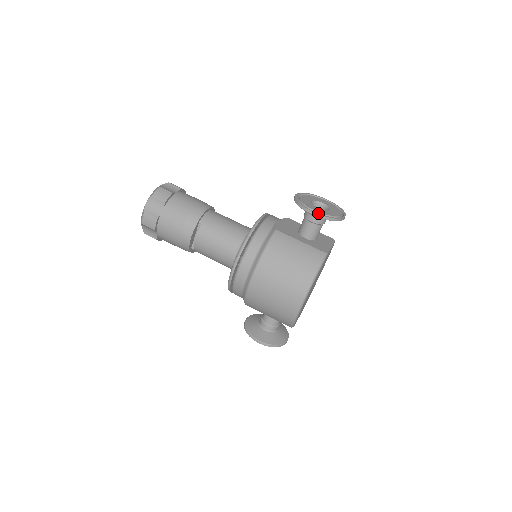
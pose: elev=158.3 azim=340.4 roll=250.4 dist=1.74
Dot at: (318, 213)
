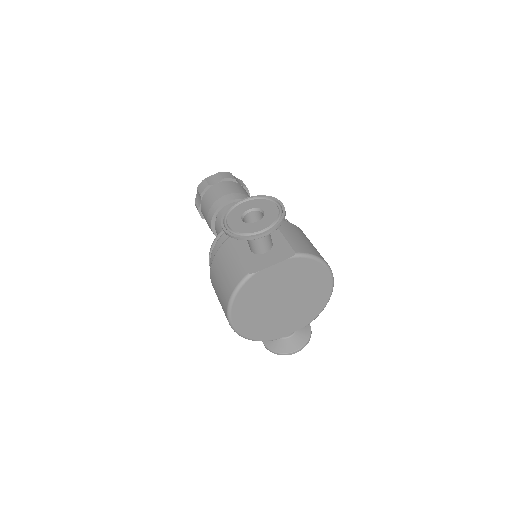
Dot at: (226, 229)
